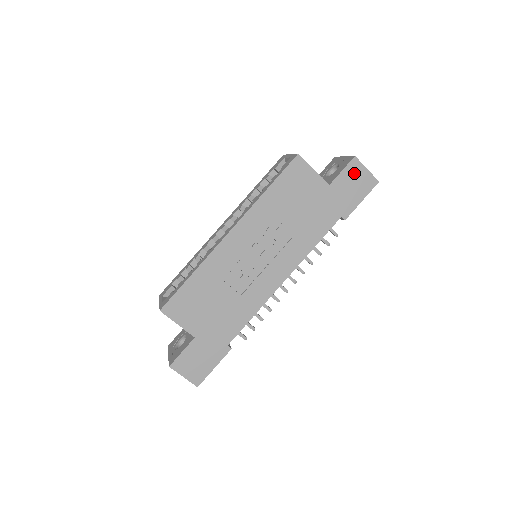
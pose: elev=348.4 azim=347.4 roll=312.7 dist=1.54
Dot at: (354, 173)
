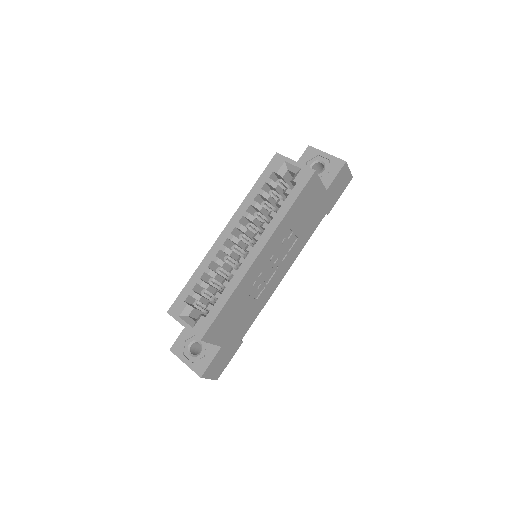
Dot at: (342, 176)
